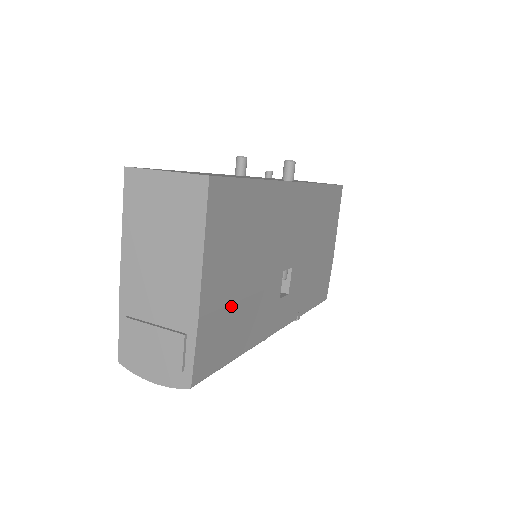
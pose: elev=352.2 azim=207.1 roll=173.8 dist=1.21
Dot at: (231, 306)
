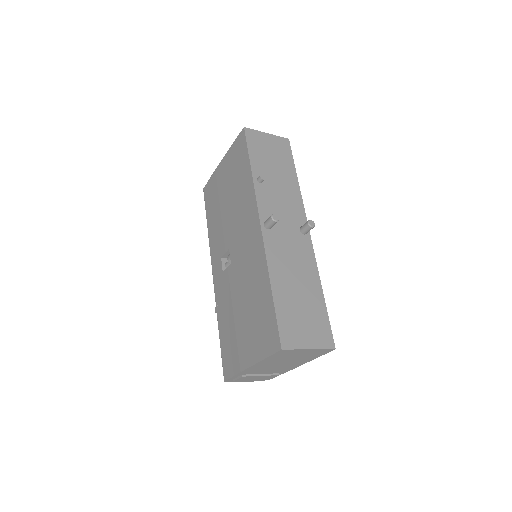
Dot at: occluded
